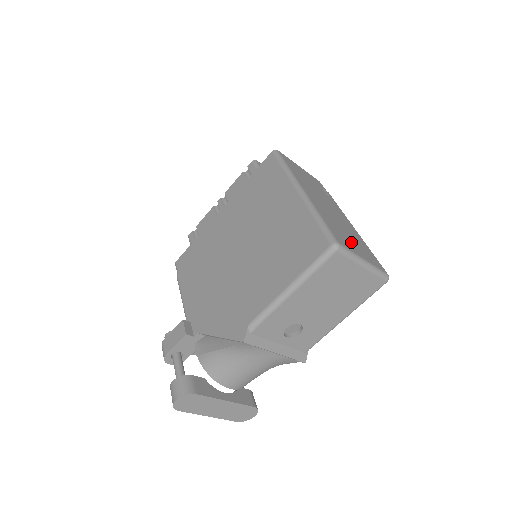
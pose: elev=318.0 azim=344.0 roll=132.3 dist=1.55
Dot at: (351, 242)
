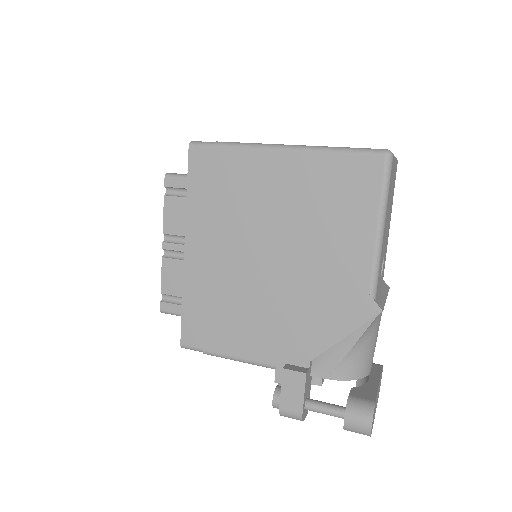
Dot at: occluded
